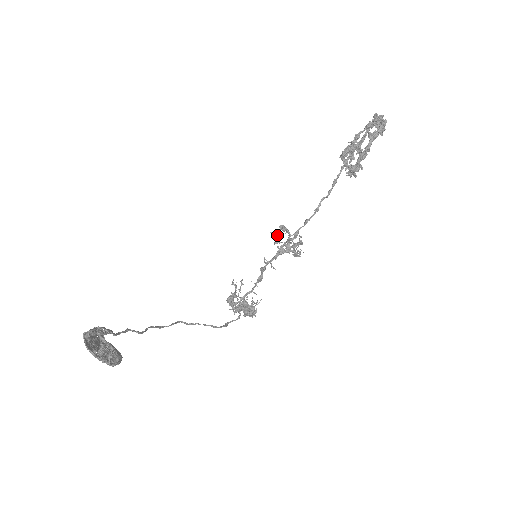
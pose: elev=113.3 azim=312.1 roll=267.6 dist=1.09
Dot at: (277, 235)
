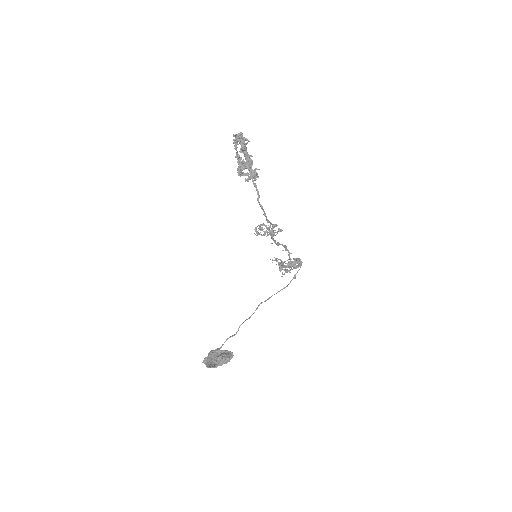
Dot at: (258, 234)
